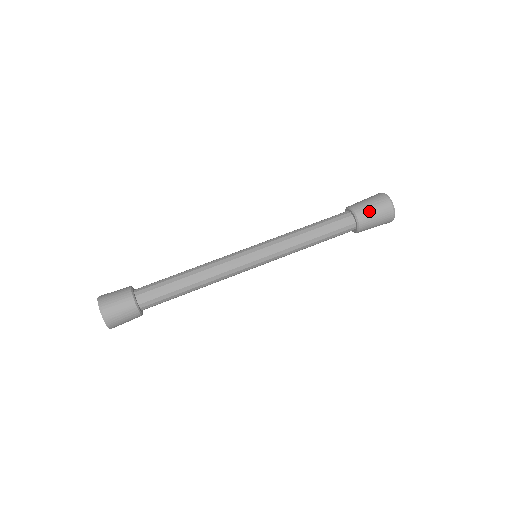
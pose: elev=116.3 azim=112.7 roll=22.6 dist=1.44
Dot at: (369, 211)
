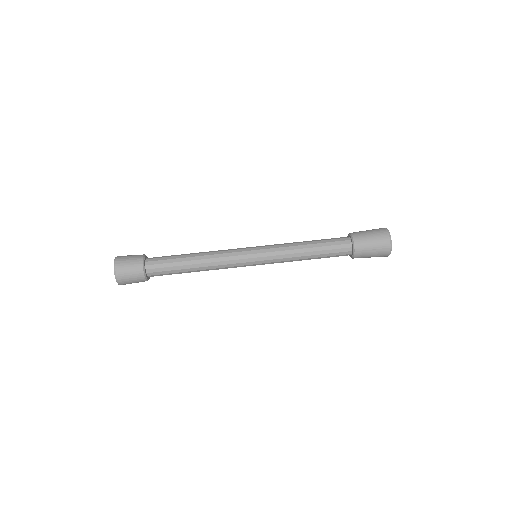
Dot at: (367, 255)
